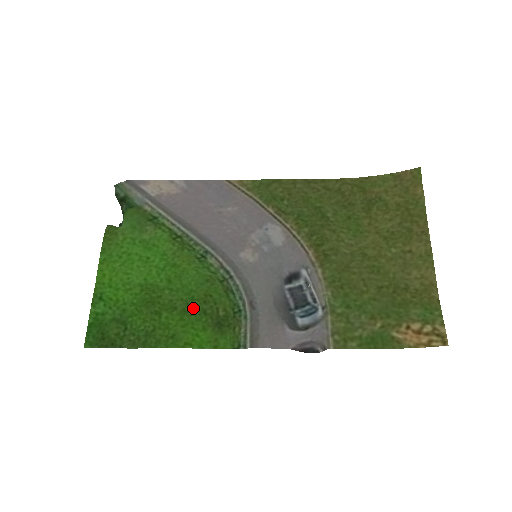
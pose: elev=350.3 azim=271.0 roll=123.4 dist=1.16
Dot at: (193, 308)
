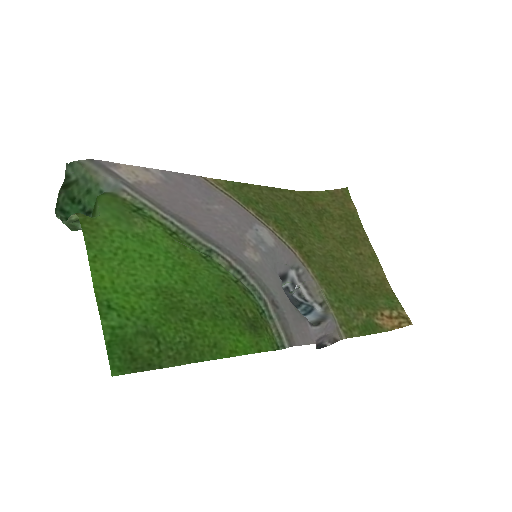
Dot at: (222, 311)
